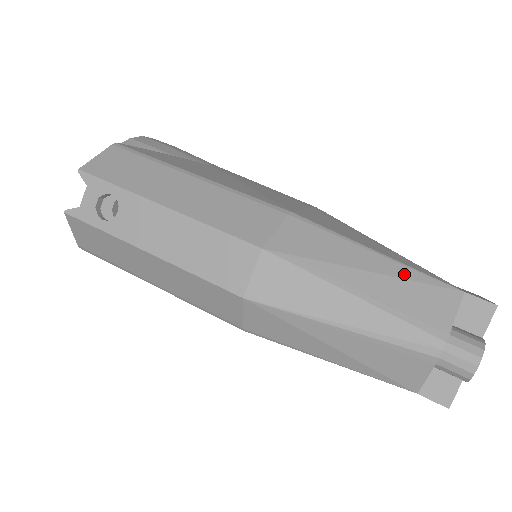
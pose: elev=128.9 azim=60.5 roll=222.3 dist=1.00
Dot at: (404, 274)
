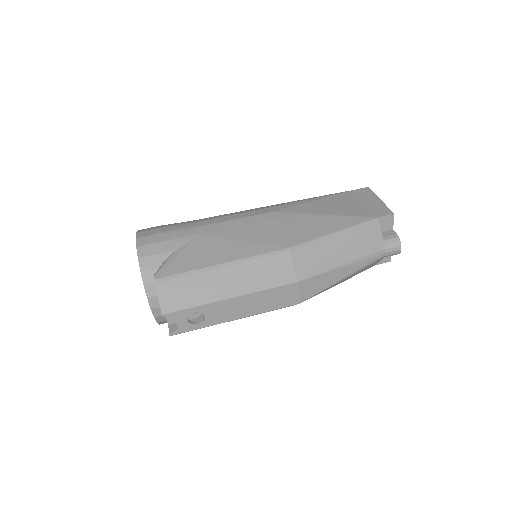
Dot at: (353, 234)
